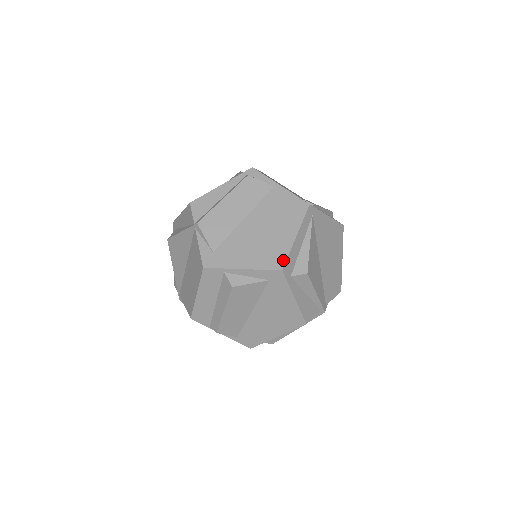
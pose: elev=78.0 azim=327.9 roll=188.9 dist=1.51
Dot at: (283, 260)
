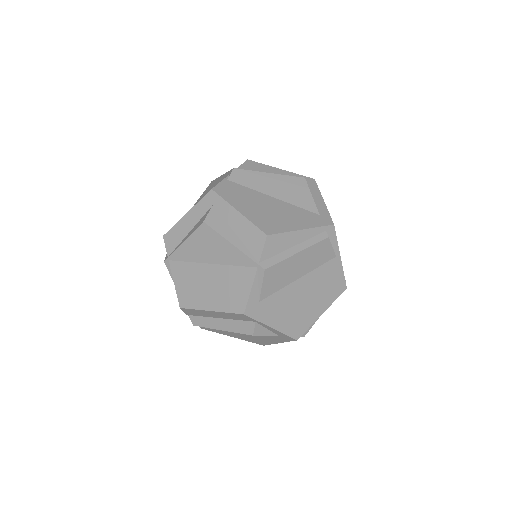
Dot at: (303, 332)
